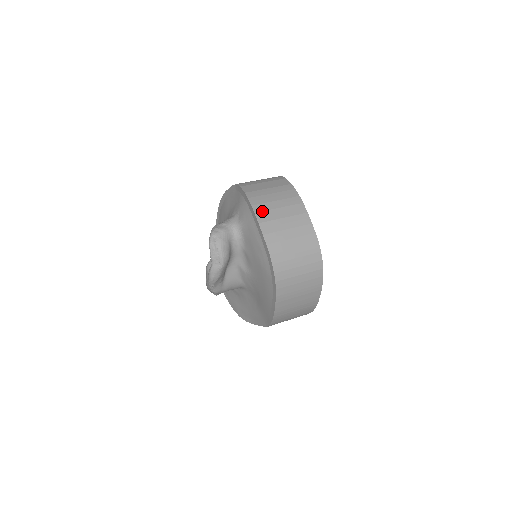
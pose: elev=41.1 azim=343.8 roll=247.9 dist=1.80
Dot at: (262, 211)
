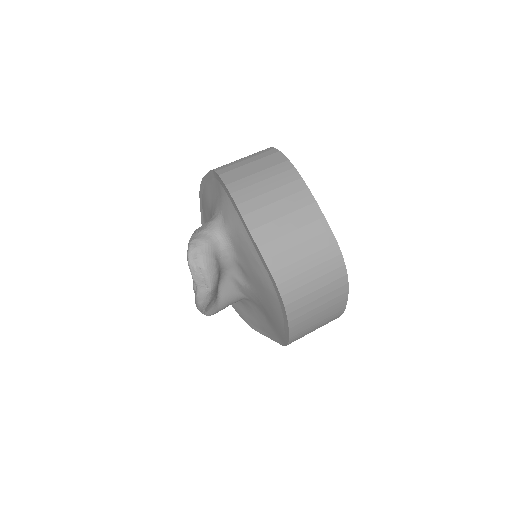
Dot at: (252, 211)
